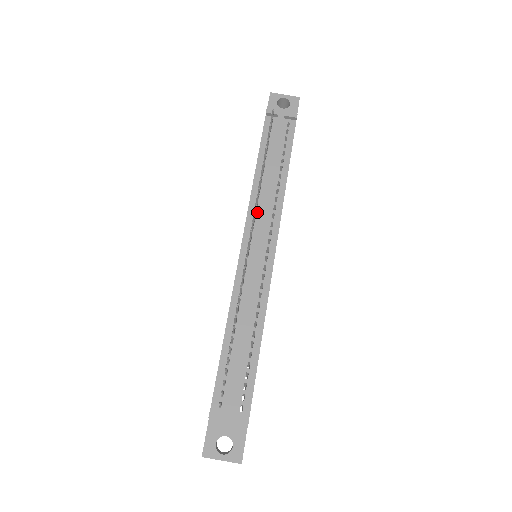
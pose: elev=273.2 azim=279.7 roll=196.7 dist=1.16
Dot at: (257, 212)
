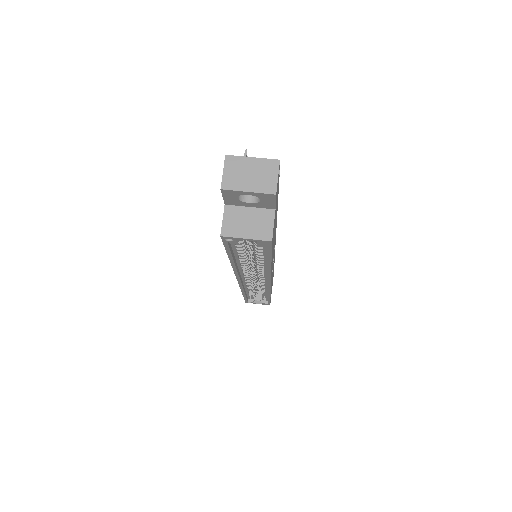
Dot at: occluded
